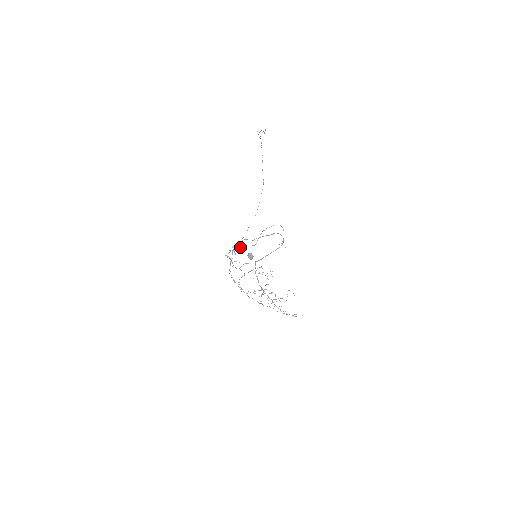
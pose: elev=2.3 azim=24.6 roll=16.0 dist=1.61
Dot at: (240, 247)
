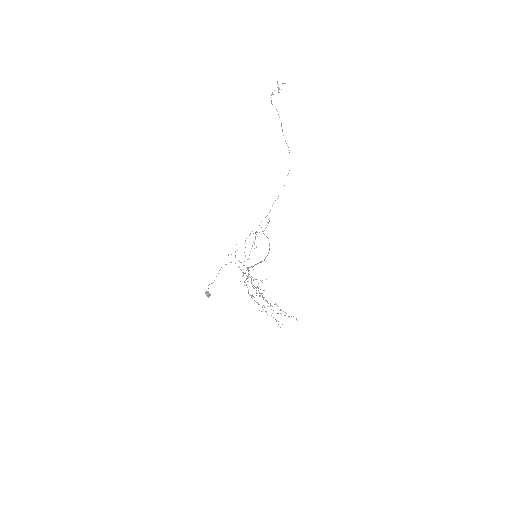
Dot at: (268, 222)
